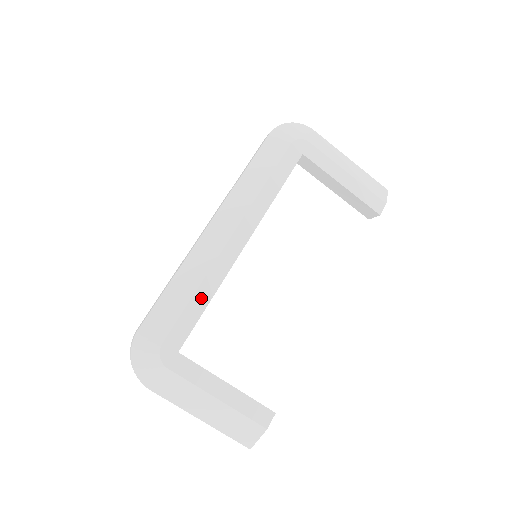
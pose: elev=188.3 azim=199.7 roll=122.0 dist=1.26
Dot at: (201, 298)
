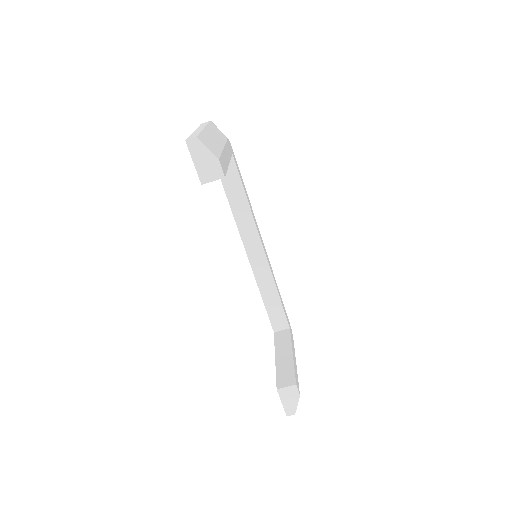
Dot at: (247, 195)
